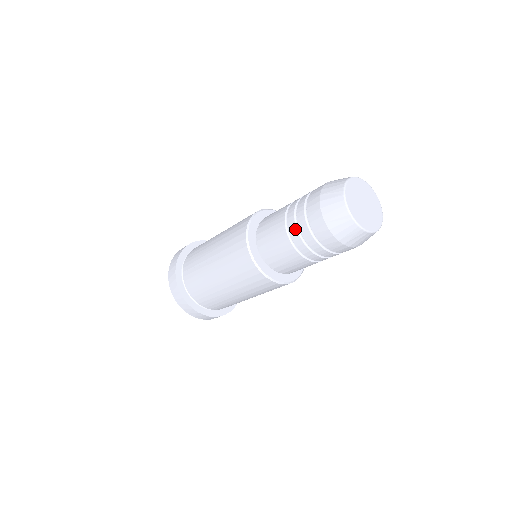
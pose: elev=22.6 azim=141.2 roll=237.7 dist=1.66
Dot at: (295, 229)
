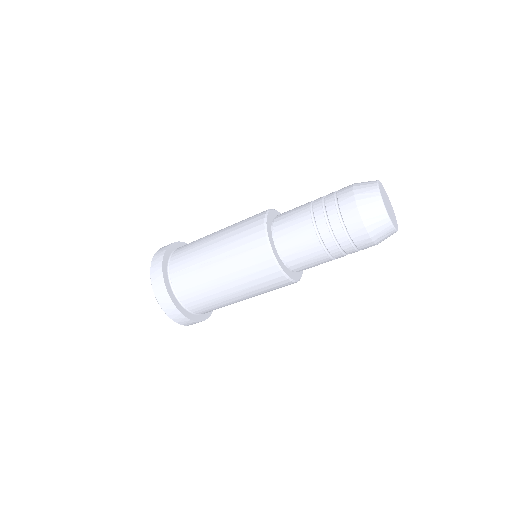
Dot at: (326, 227)
